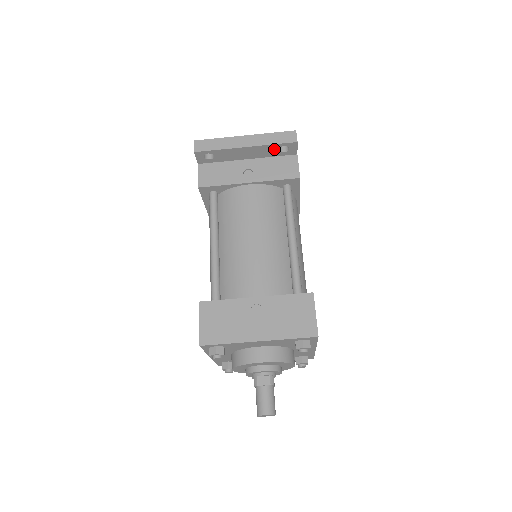
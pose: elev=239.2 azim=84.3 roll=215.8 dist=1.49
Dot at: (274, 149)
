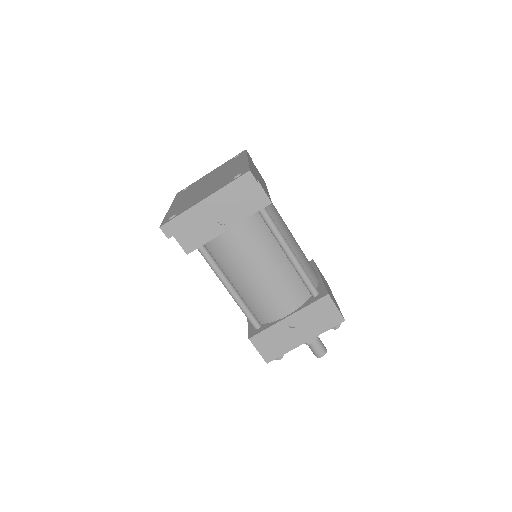
Dot at: occluded
